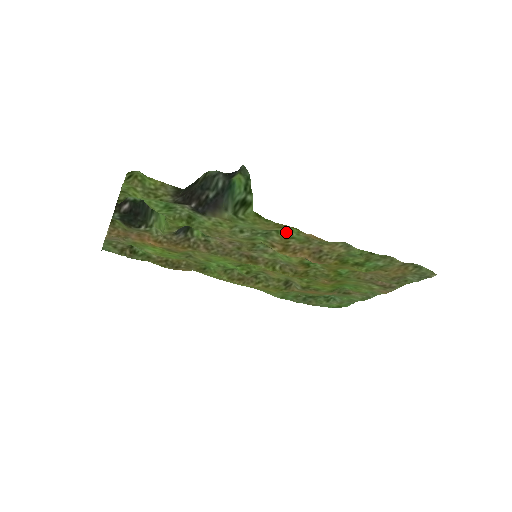
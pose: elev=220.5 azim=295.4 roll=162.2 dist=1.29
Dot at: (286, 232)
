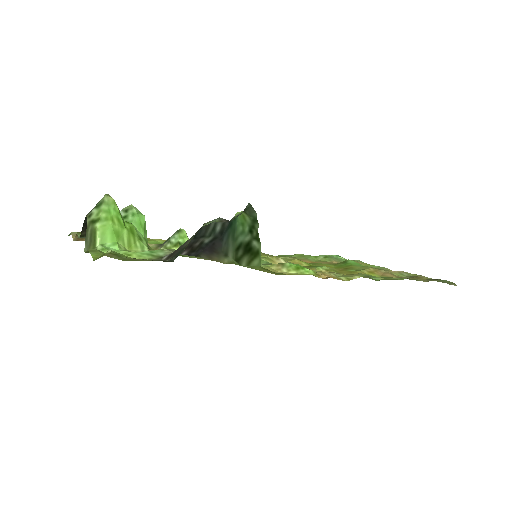
Dot at: (297, 266)
